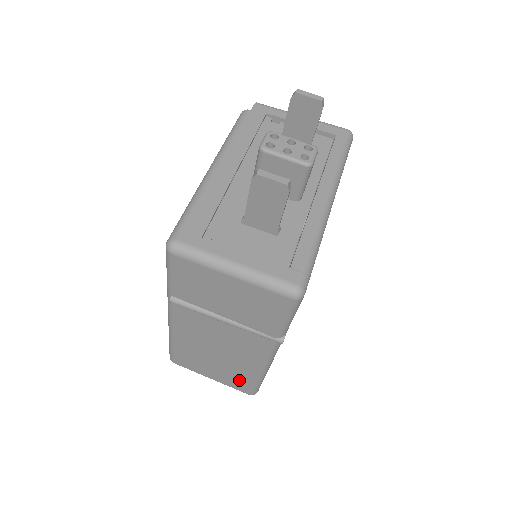
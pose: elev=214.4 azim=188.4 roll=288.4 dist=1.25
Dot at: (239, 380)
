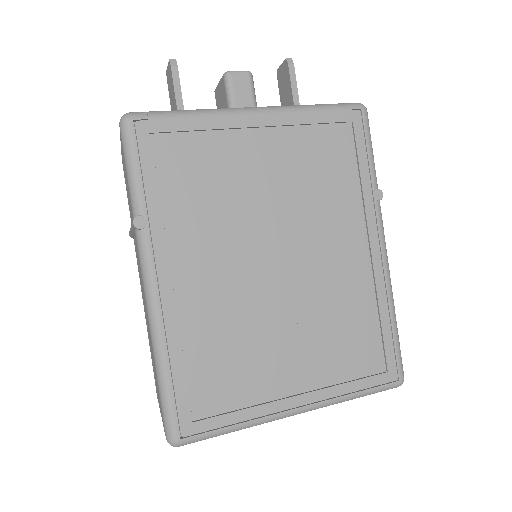
Dot at: occluded
